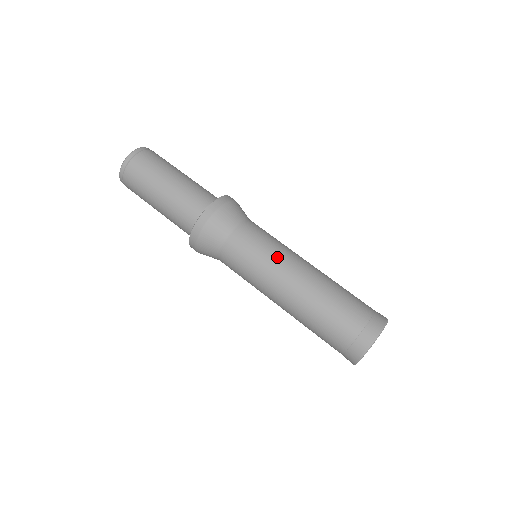
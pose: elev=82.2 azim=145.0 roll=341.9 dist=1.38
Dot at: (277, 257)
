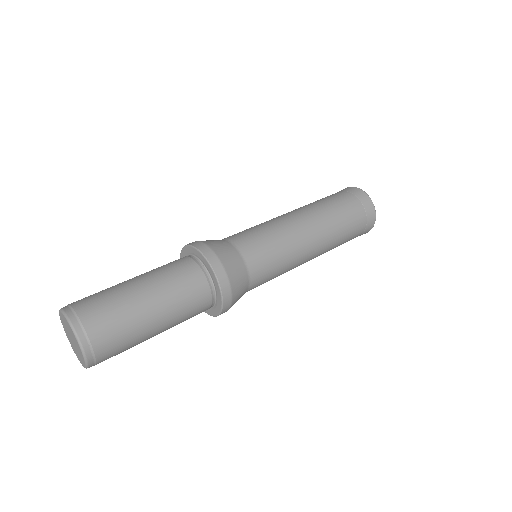
Dot at: (286, 235)
